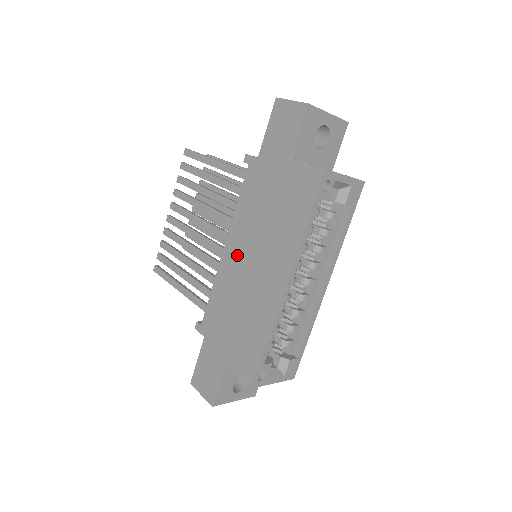
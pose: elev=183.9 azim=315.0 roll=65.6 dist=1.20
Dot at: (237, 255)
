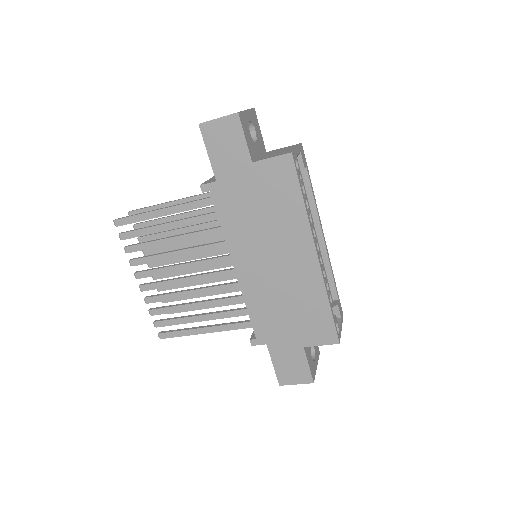
Dot at: (253, 265)
